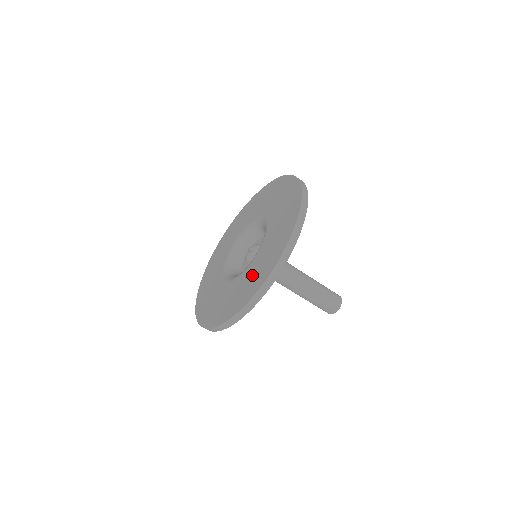
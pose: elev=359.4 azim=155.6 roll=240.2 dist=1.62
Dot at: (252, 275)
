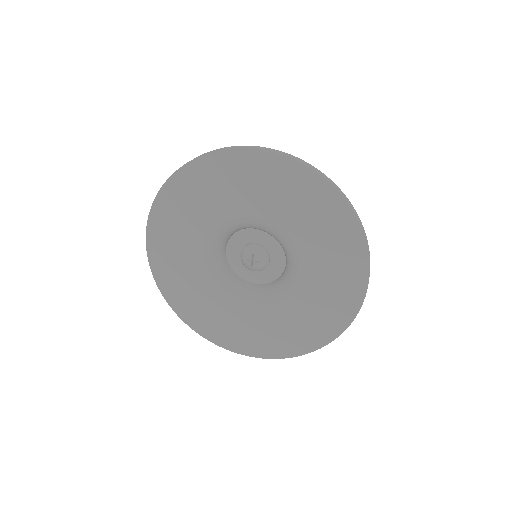
Dot at: (312, 312)
